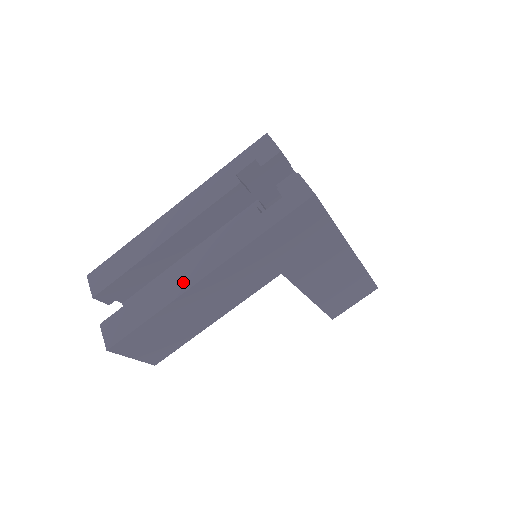
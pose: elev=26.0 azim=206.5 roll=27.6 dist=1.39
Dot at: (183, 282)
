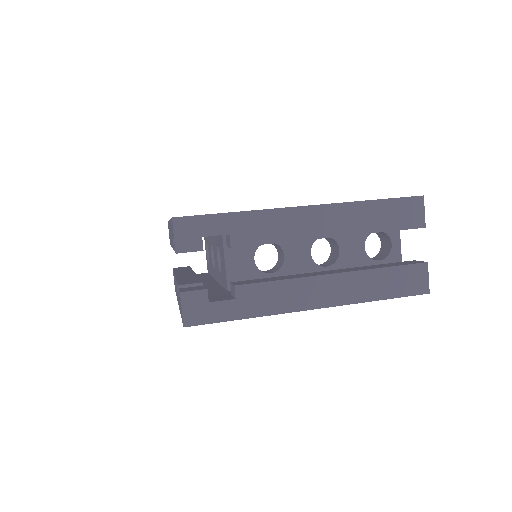
Dot at: occluded
